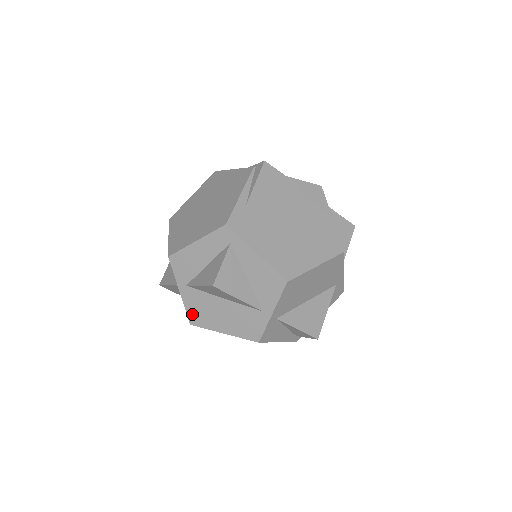
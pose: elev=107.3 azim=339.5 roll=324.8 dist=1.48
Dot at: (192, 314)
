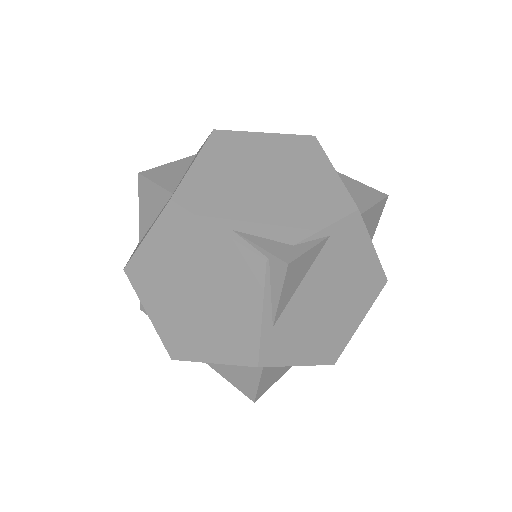
Dot at: occluded
